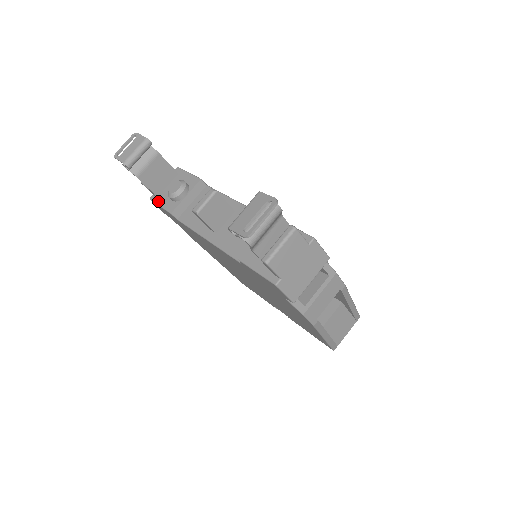
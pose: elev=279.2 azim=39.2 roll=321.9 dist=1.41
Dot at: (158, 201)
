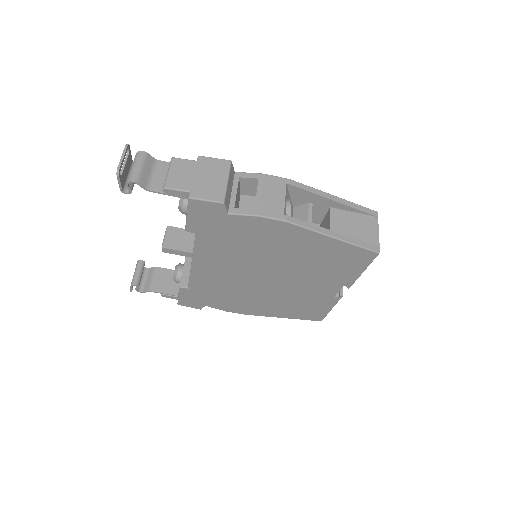
Dot at: occluded
